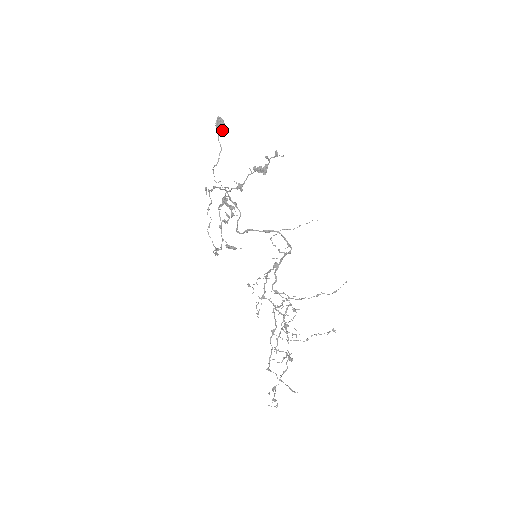
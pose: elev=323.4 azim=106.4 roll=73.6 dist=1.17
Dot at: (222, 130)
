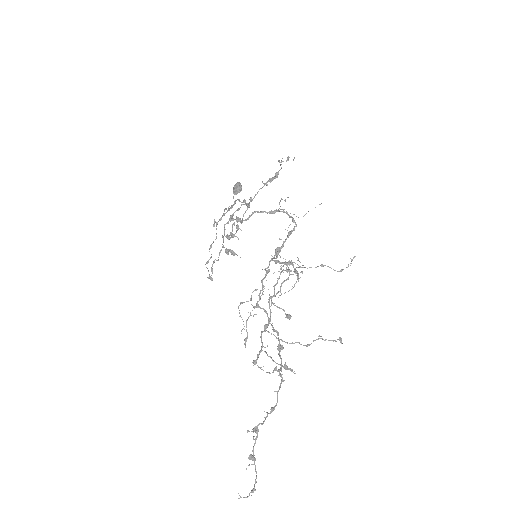
Dot at: (238, 189)
